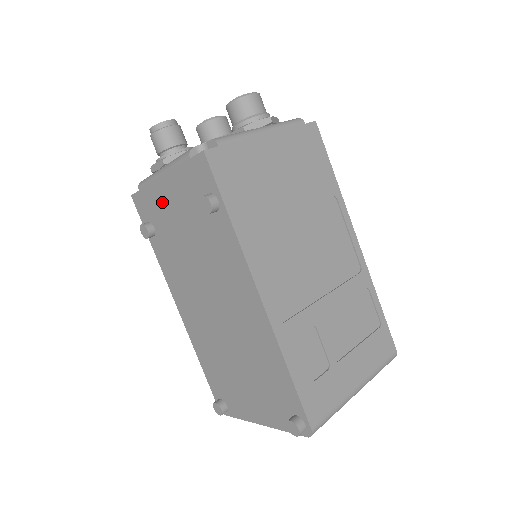
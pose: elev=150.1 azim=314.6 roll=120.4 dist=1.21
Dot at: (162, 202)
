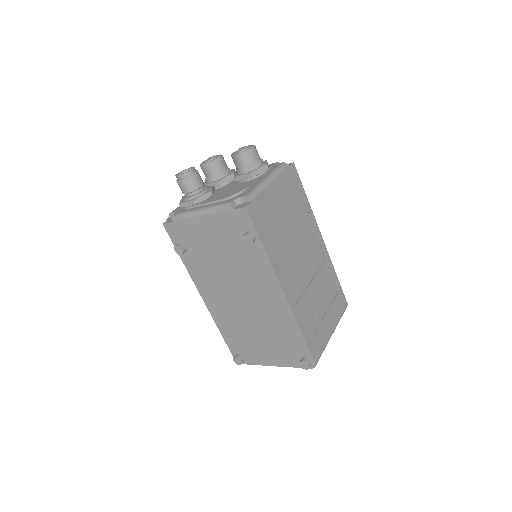
Dot at: (198, 232)
